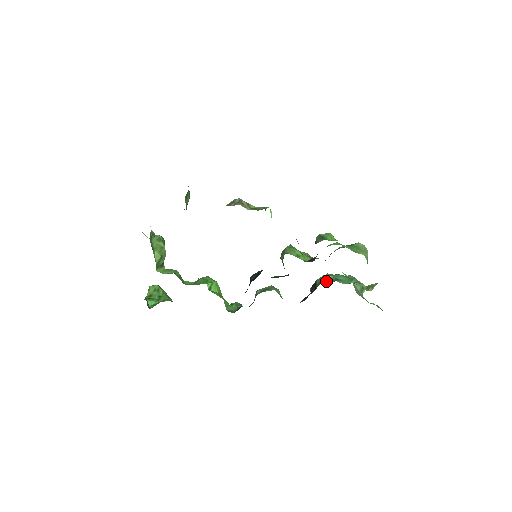
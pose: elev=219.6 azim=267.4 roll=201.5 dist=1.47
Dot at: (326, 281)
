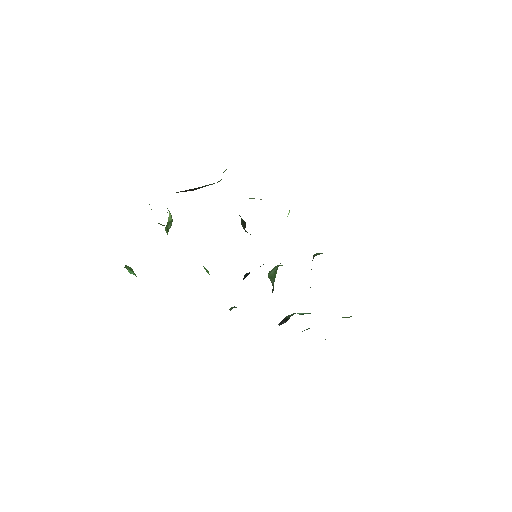
Dot at: occluded
